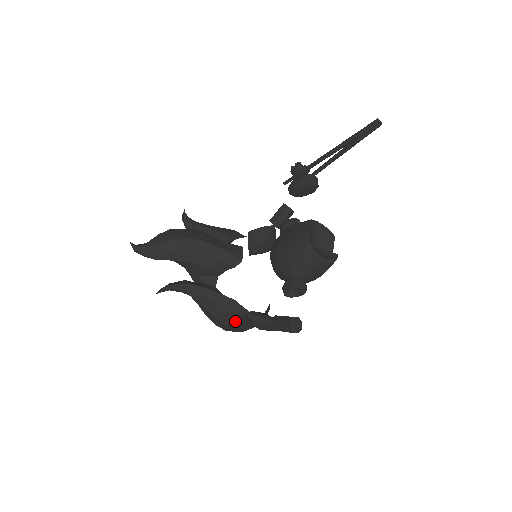
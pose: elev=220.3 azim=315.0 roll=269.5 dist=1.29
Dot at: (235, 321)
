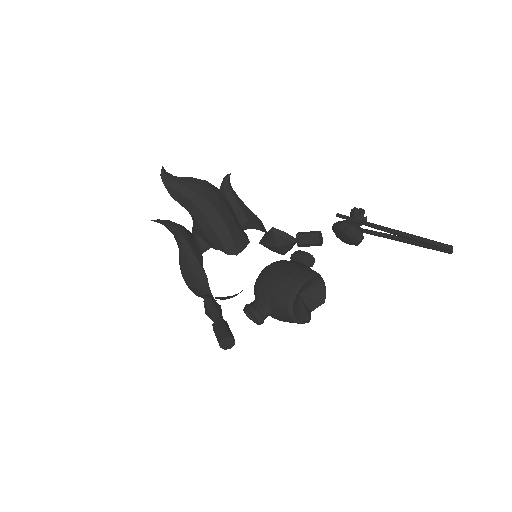
Dot at: (196, 289)
